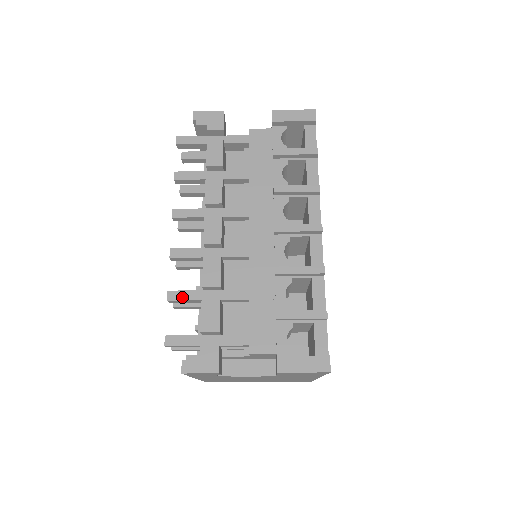
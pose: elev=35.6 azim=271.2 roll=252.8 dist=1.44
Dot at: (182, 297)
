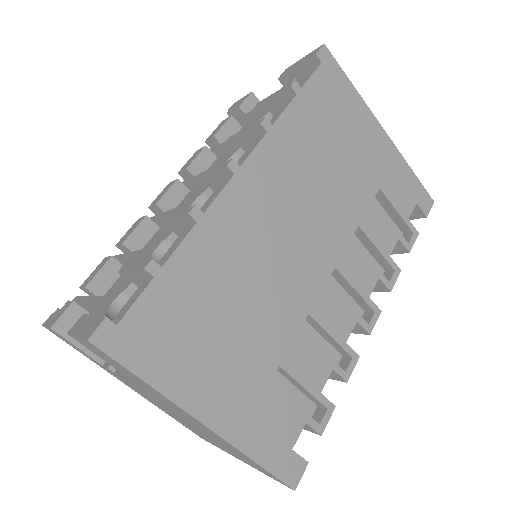
Dot at: occluded
